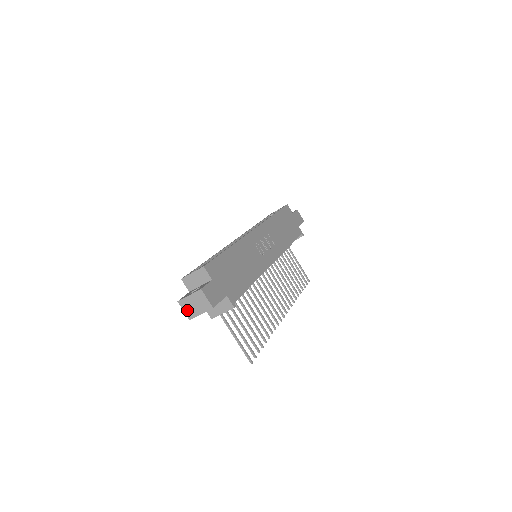
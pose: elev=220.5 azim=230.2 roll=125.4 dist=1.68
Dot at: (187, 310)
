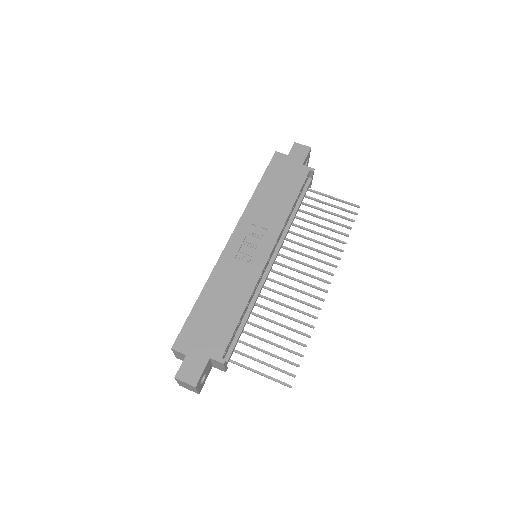
Dot at: (189, 389)
